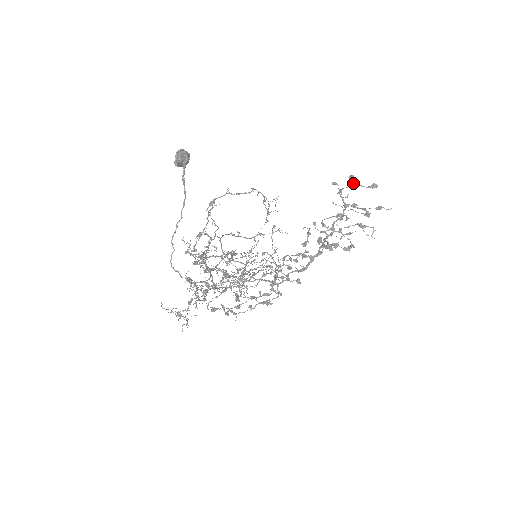
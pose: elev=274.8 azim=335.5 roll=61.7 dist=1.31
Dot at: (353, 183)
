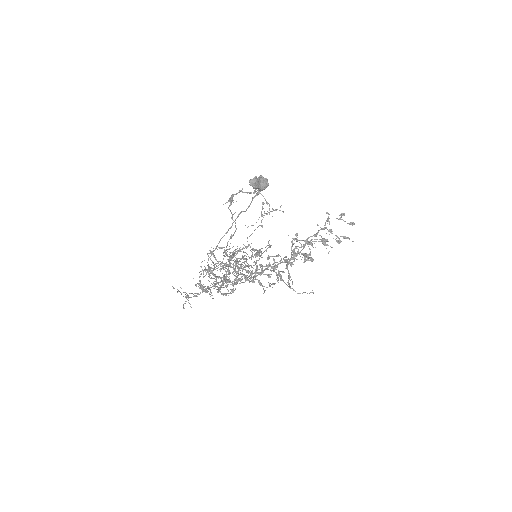
Dot at: (340, 217)
